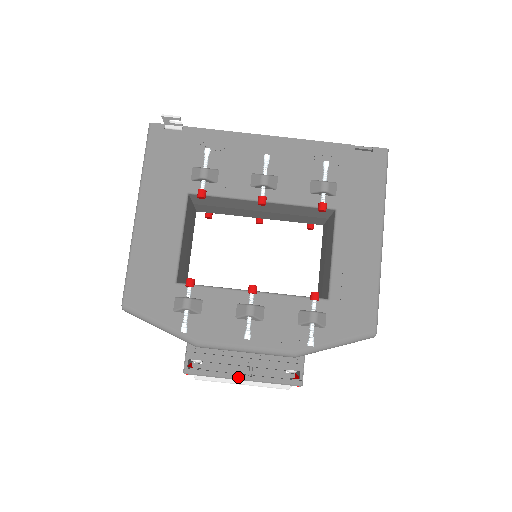
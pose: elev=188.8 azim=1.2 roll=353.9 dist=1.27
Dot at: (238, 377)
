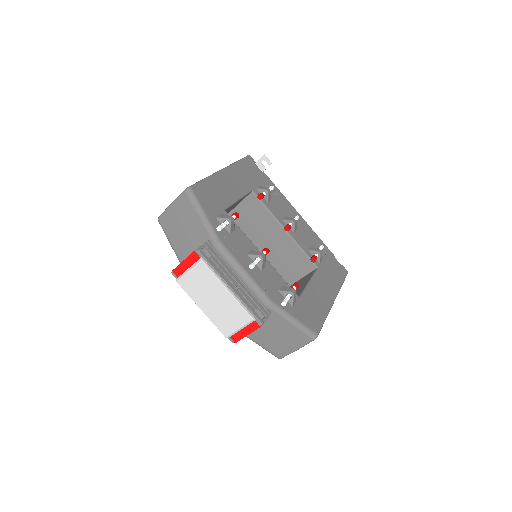
Dot at: (228, 283)
